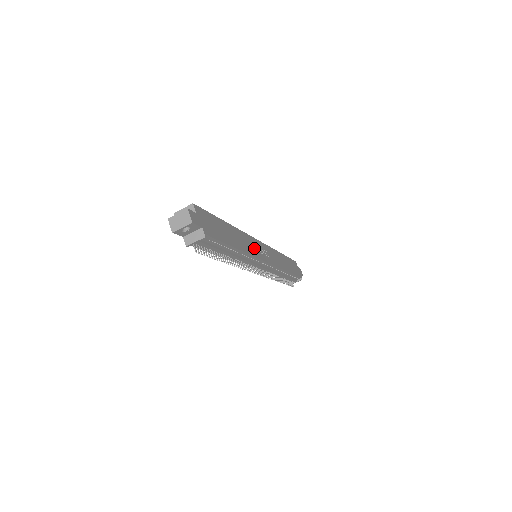
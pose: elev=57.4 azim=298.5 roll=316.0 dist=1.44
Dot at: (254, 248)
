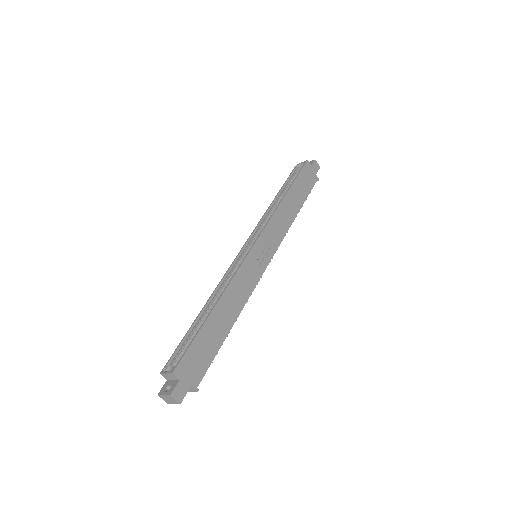
Dot at: (250, 275)
